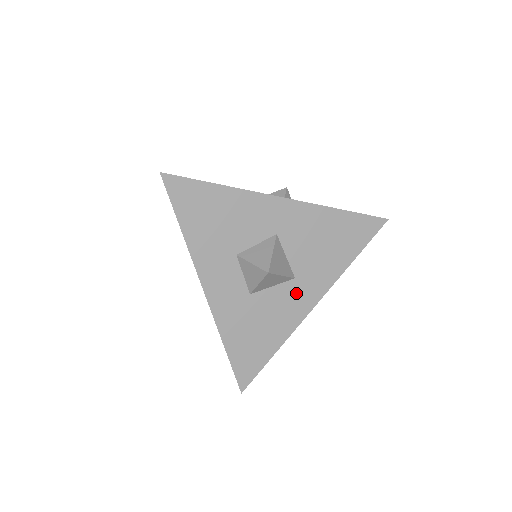
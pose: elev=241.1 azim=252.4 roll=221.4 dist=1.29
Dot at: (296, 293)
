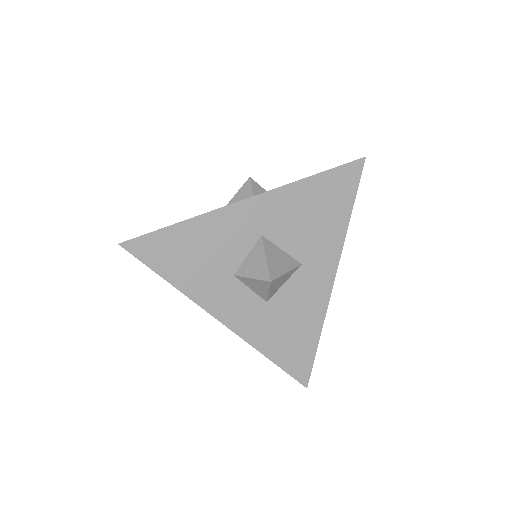
Dot at: (310, 277)
